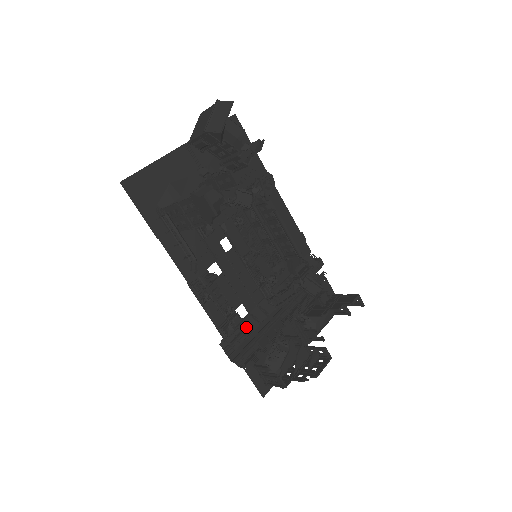
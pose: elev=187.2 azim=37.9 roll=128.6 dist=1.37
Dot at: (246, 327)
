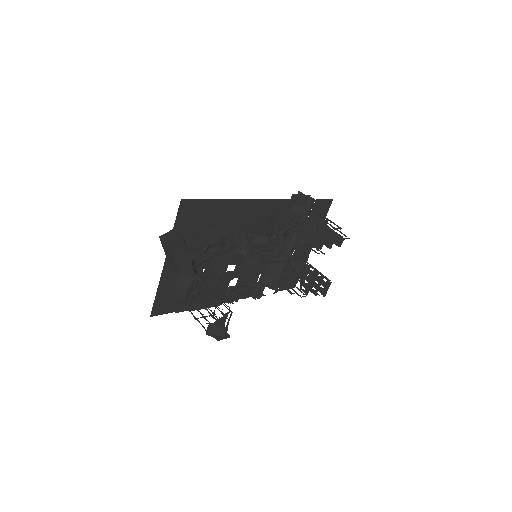
Dot at: occluded
